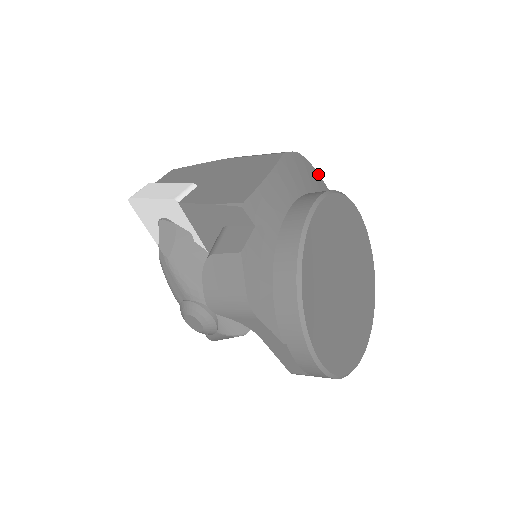
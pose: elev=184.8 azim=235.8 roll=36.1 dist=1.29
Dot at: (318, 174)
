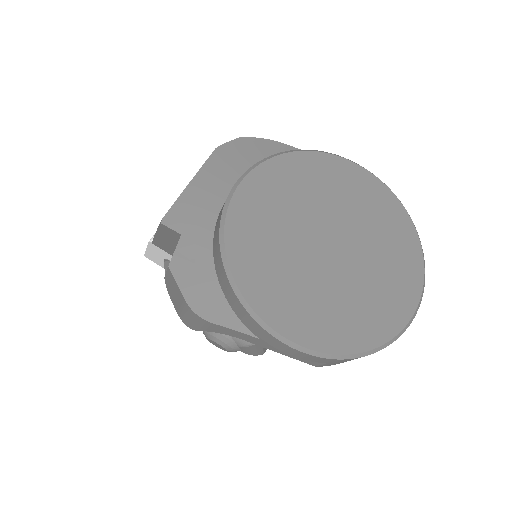
Dot at: (282, 144)
